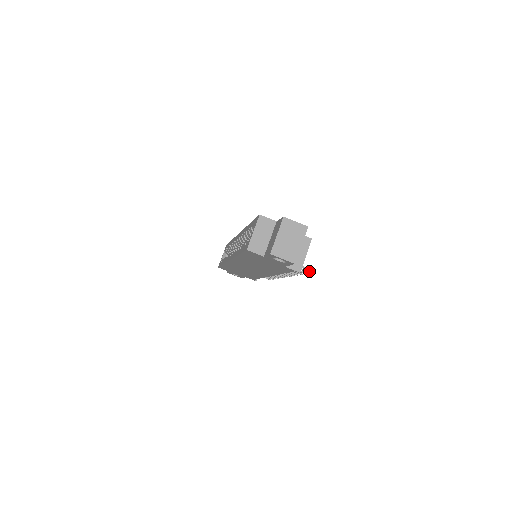
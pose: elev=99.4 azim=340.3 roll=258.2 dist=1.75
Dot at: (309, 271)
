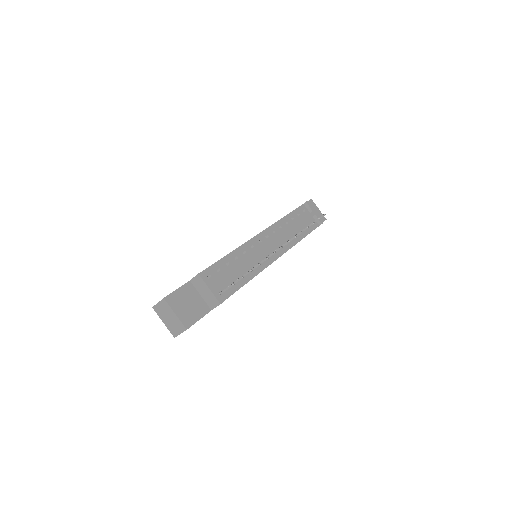
Dot at: (240, 278)
